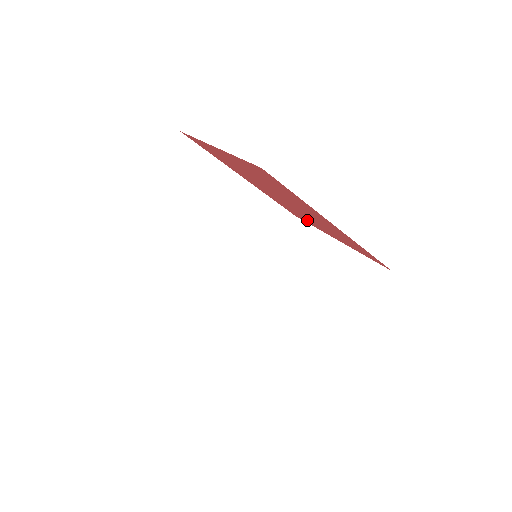
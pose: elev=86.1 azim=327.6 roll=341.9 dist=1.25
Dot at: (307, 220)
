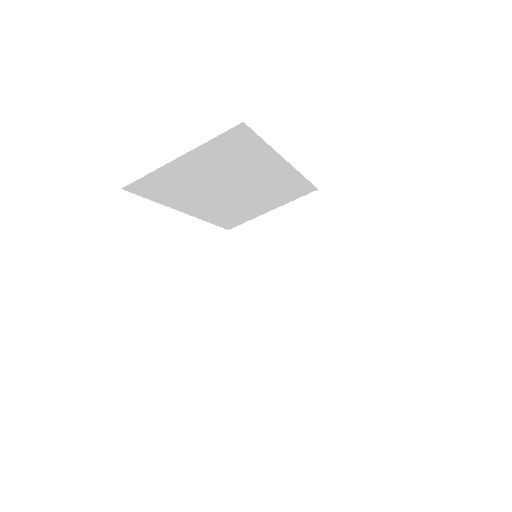
Dot at: occluded
